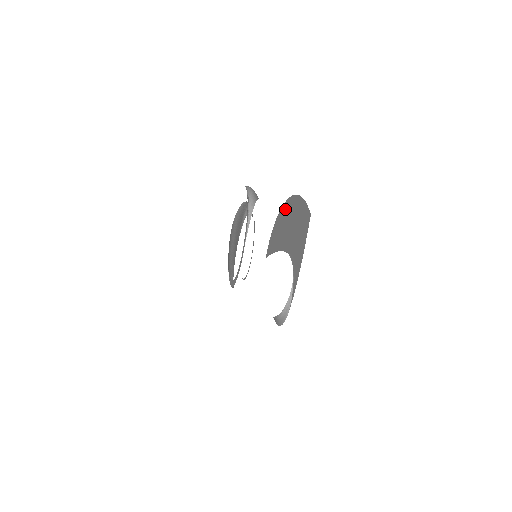
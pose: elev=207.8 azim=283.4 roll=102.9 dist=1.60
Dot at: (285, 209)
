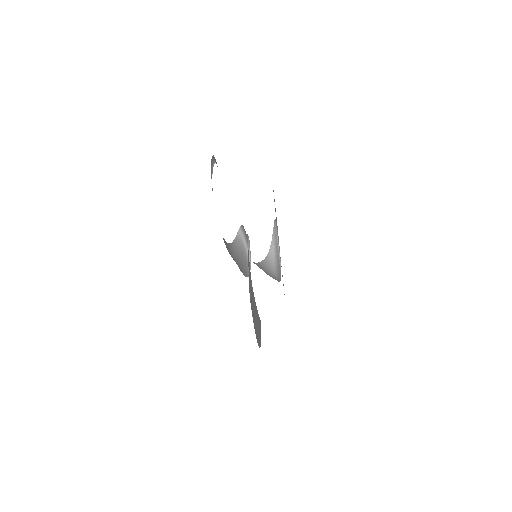
Dot at: occluded
